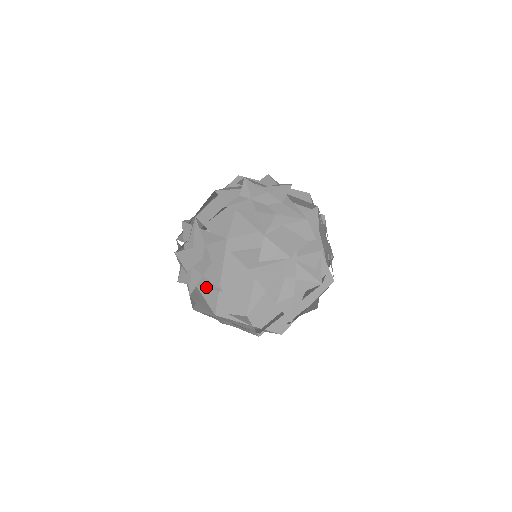
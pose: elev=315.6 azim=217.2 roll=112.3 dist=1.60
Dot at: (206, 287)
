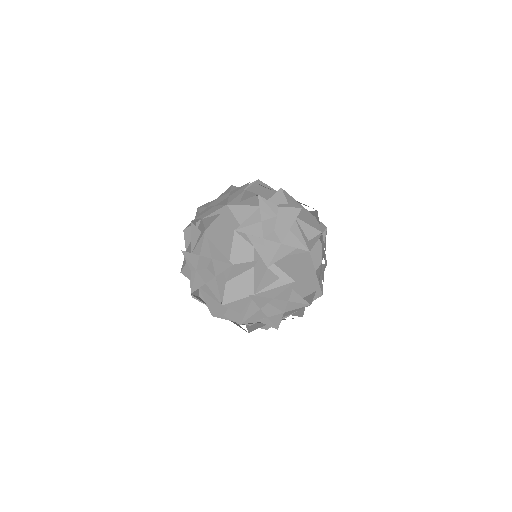
Dot at: occluded
